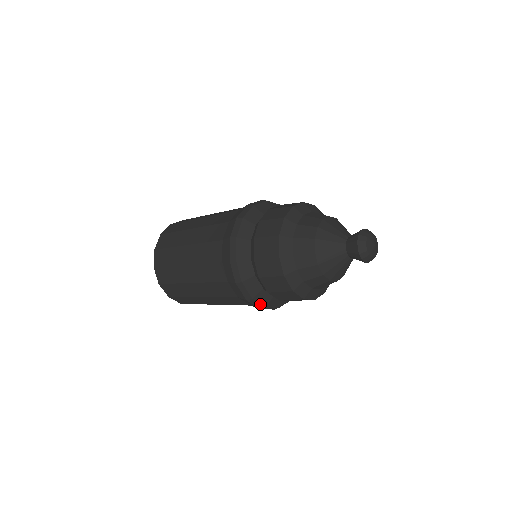
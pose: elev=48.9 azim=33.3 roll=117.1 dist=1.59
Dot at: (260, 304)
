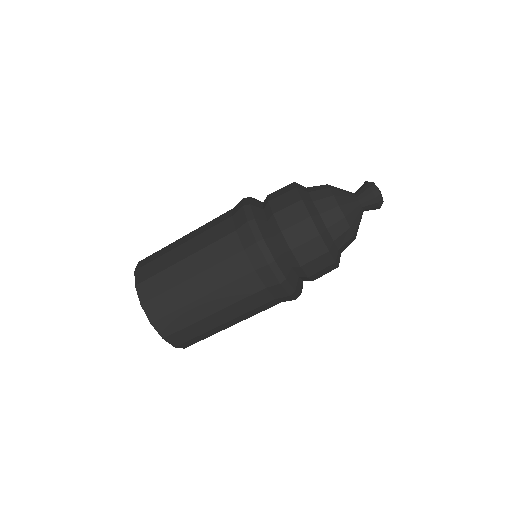
Dot at: occluded
